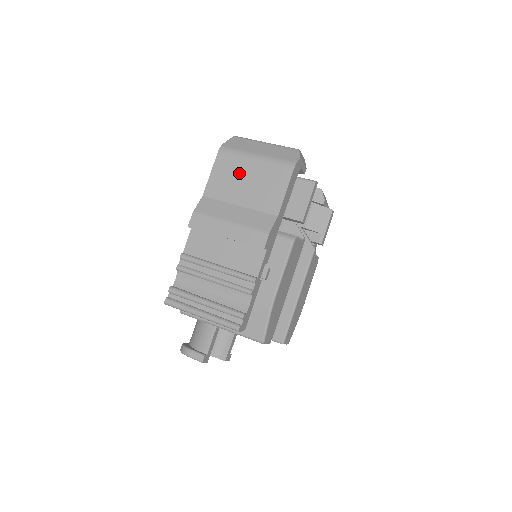
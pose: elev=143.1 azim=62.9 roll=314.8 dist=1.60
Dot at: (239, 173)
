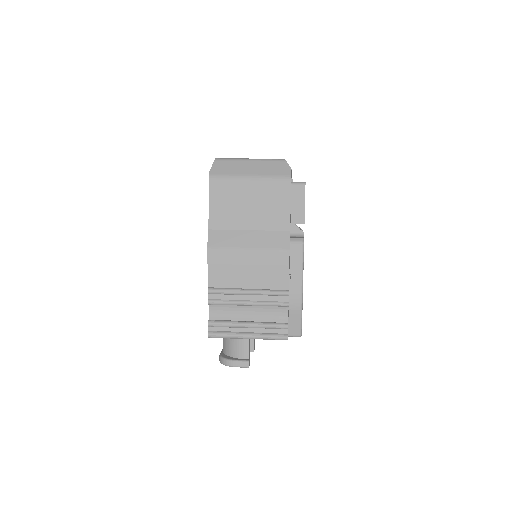
Dot at: (238, 199)
